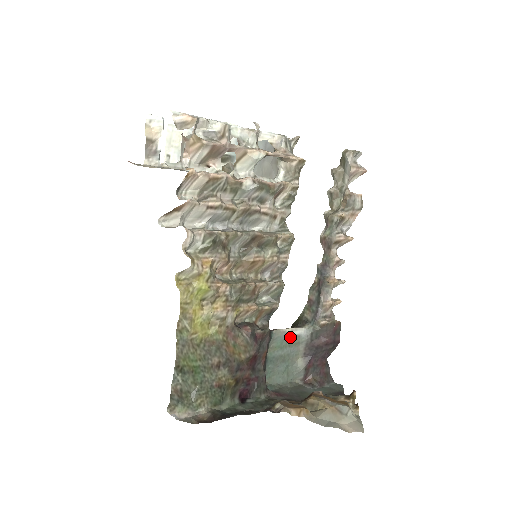
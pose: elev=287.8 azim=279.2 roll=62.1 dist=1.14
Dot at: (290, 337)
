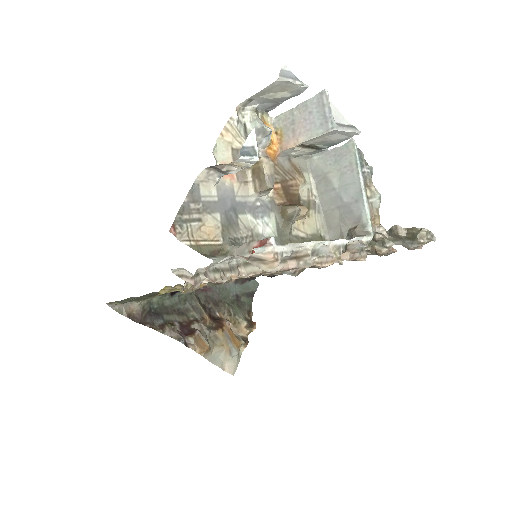
Dot at: occluded
